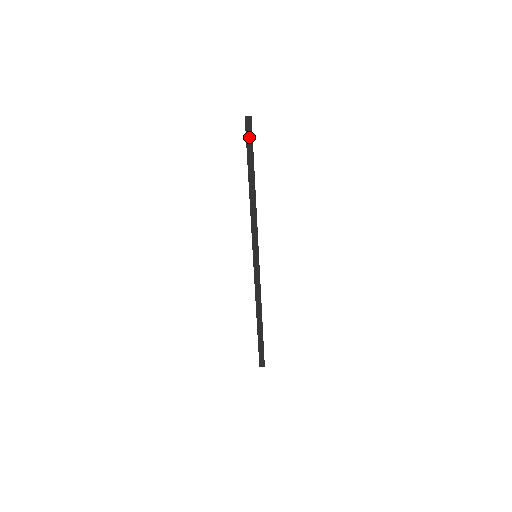
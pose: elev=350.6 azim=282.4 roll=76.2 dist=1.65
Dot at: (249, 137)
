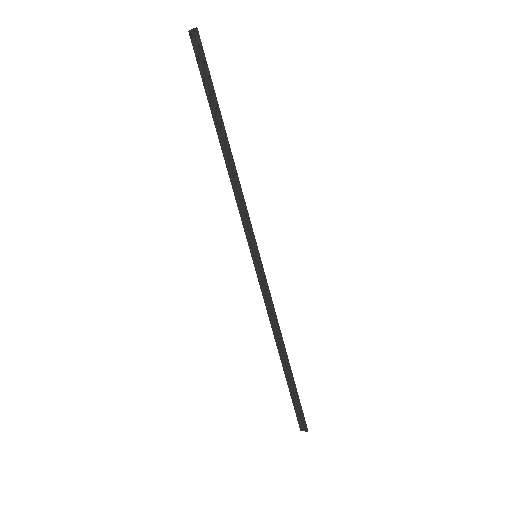
Dot at: (203, 64)
